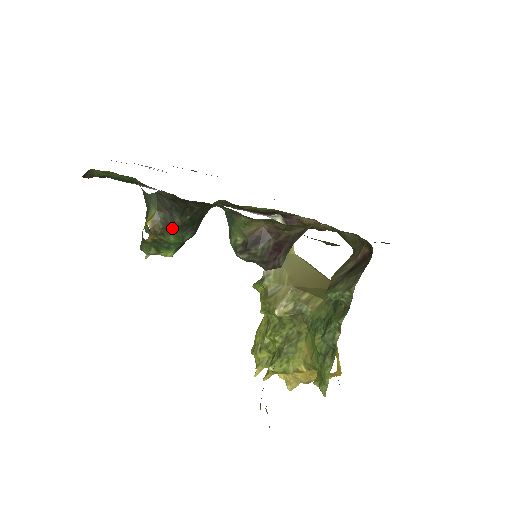
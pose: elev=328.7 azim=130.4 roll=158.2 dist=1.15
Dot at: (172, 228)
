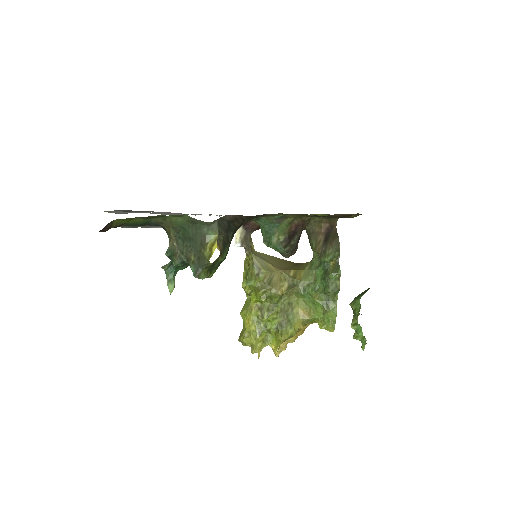
Dot at: (227, 247)
